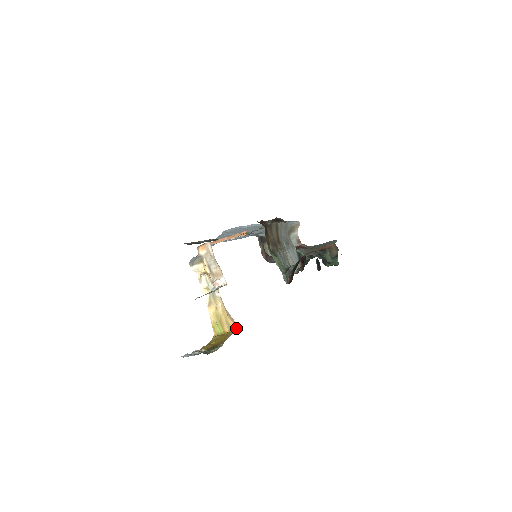
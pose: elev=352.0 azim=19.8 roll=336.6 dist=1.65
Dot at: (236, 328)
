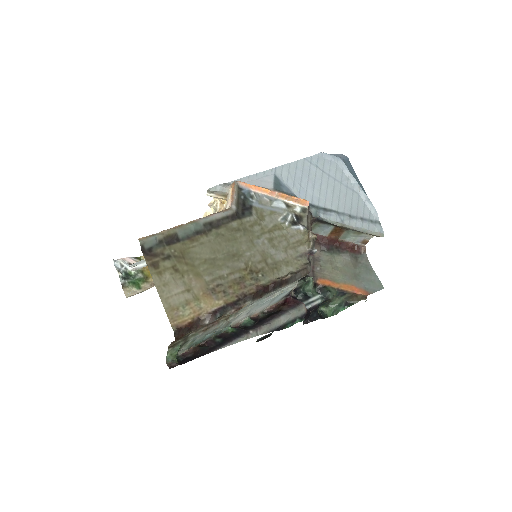
Dot at: occluded
